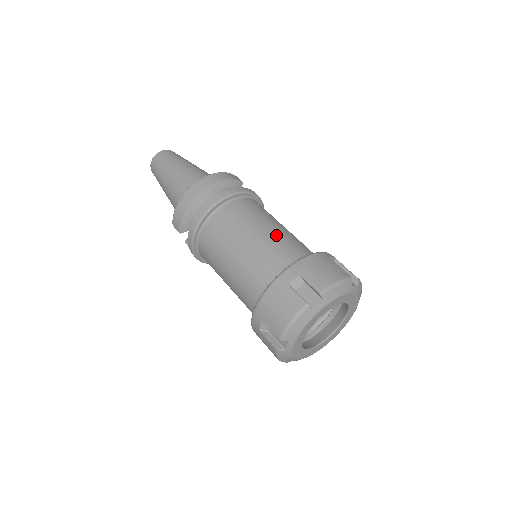
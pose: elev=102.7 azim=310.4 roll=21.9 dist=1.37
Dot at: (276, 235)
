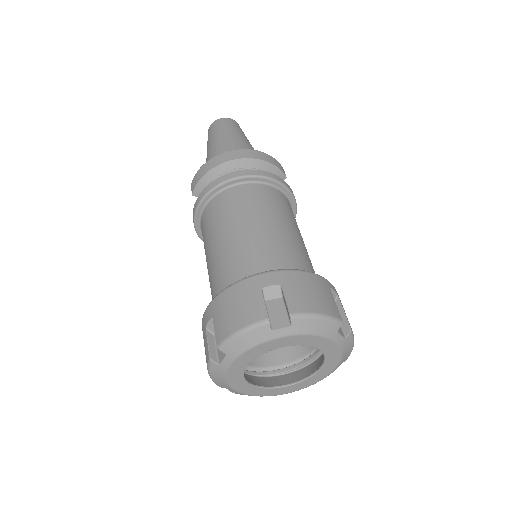
Dot at: (285, 237)
